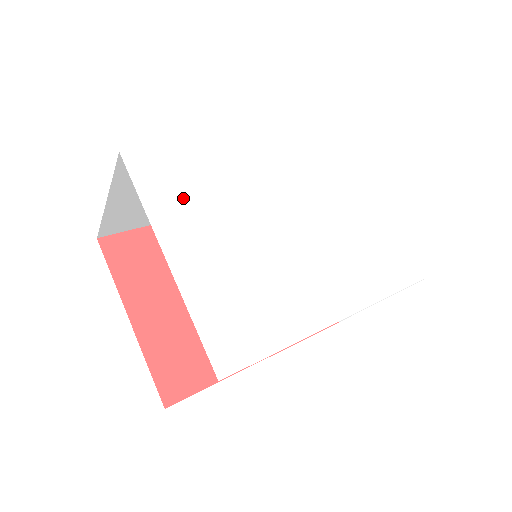
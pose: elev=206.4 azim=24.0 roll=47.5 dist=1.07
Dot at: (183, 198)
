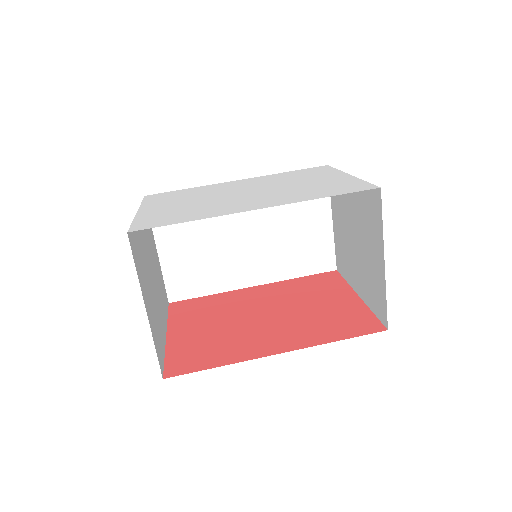
Dot at: (170, 198)
